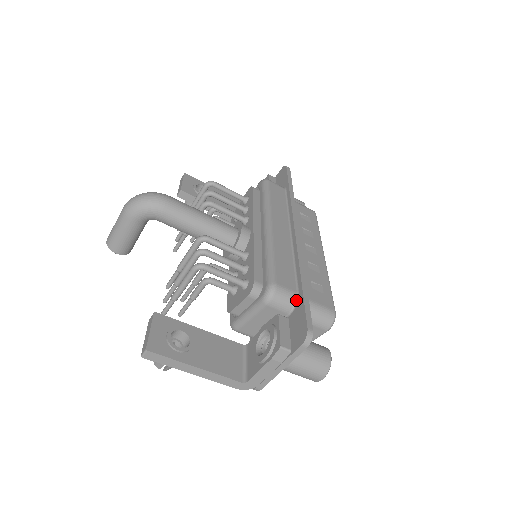
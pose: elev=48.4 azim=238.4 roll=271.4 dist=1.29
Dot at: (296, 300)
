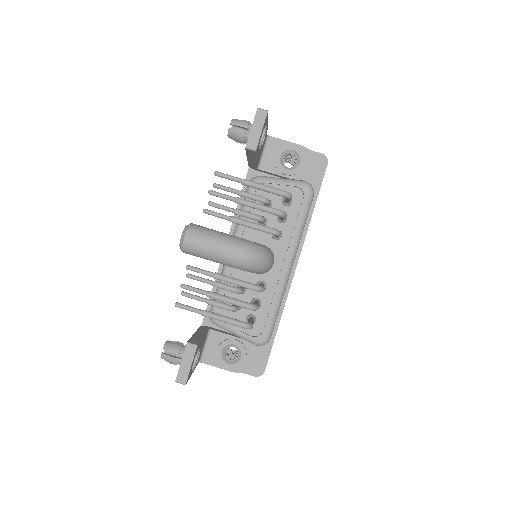
Dot at: occluded
